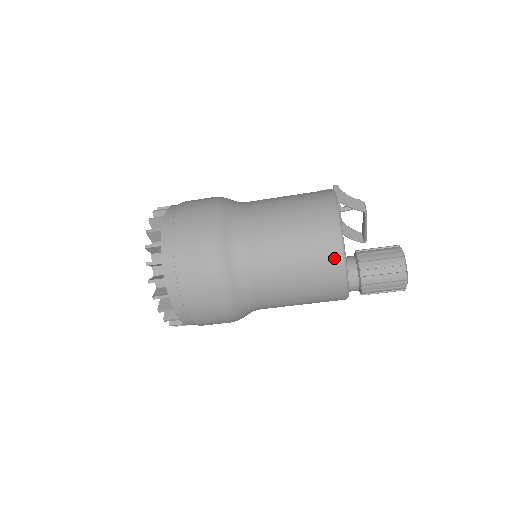
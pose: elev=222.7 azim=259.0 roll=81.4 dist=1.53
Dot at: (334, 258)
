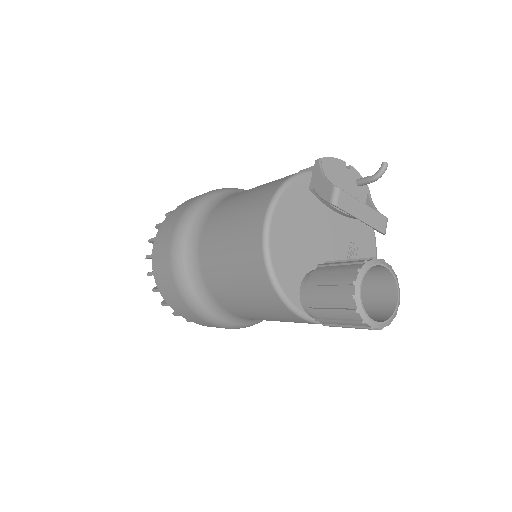
Dot at: (265, 284)
